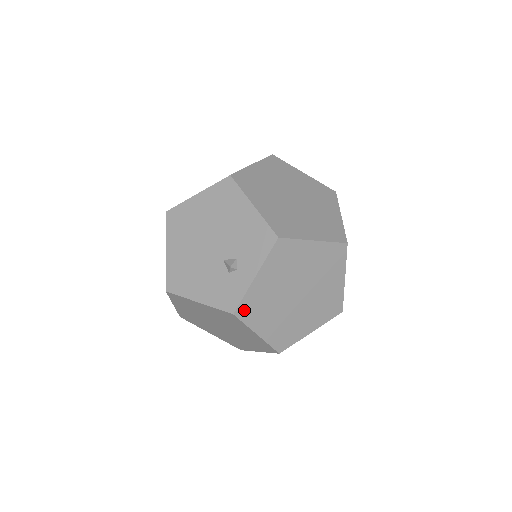
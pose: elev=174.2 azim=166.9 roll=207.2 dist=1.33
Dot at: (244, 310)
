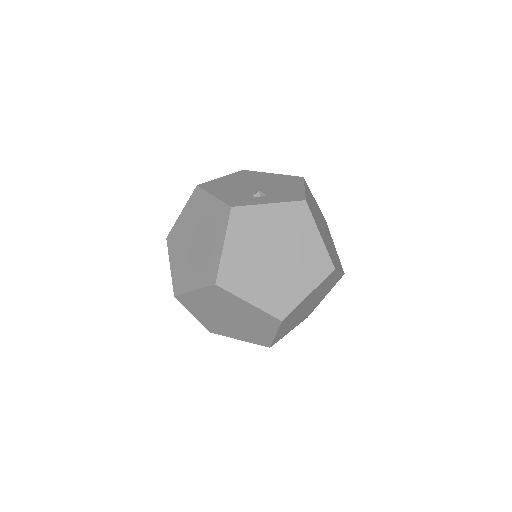
Dot at: (239, 214)
